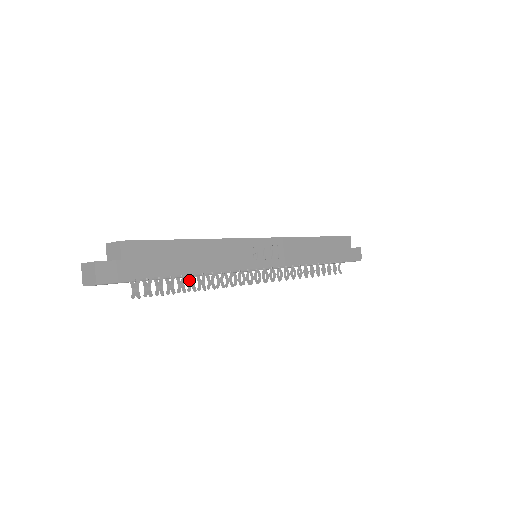
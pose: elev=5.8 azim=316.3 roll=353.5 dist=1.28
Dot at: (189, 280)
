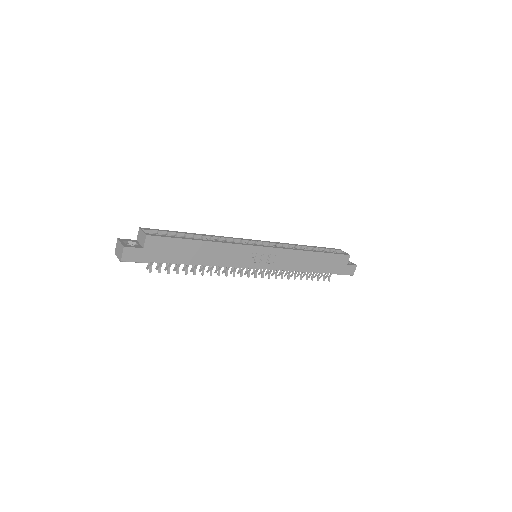
Dot at: occluded
